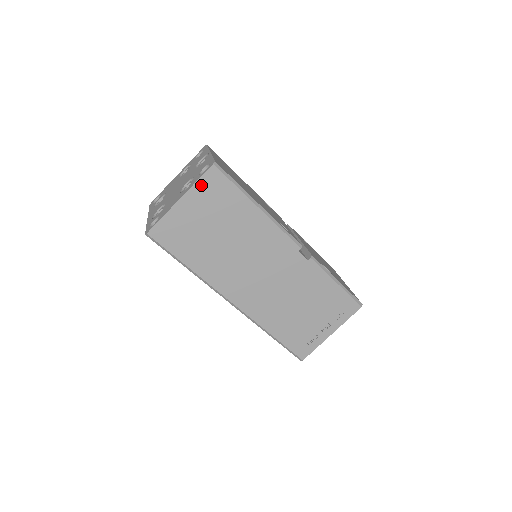
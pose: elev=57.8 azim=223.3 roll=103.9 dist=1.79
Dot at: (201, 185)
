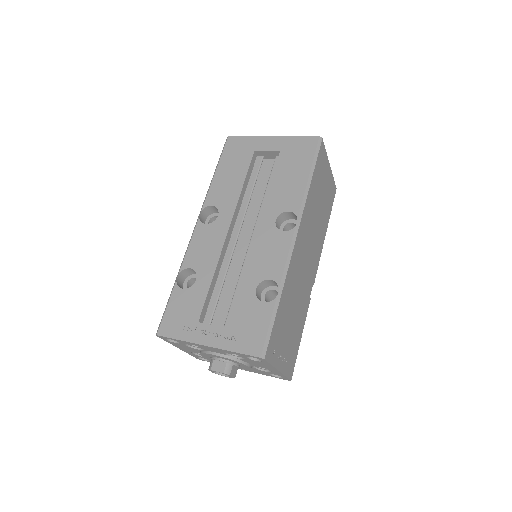
Dot at: (332, 182)
